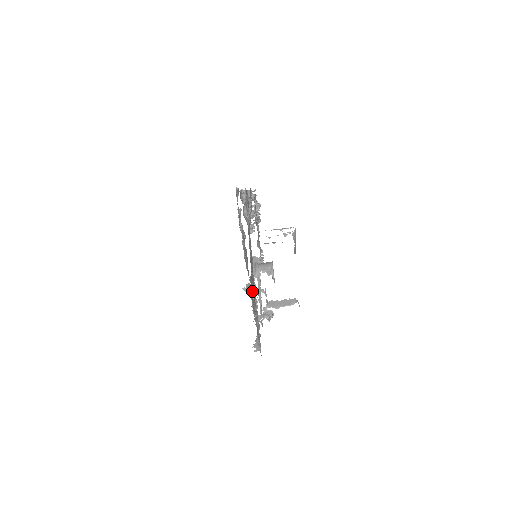
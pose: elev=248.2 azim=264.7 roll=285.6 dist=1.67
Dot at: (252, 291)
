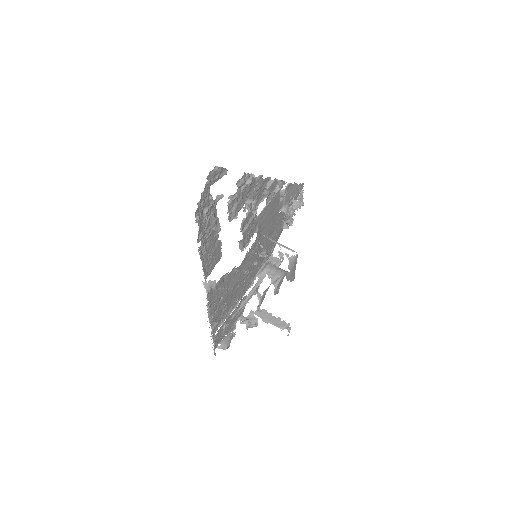
Dot at: (222, 290)
